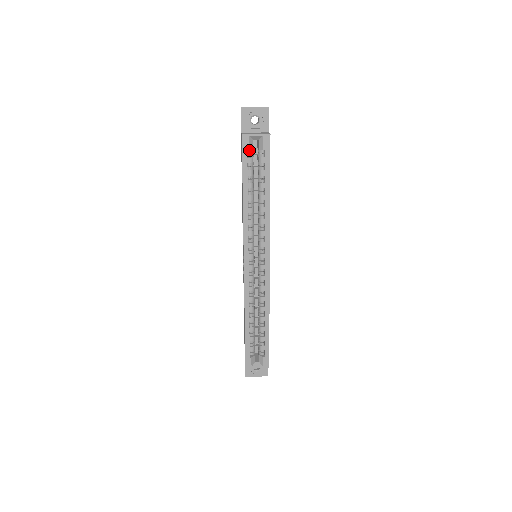
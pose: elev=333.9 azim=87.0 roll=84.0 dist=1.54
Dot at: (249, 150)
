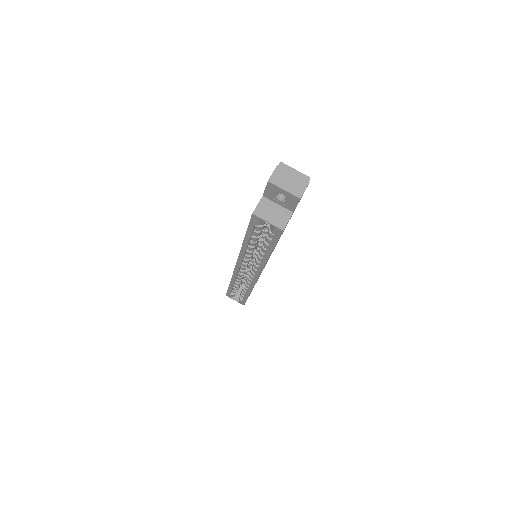
Dot at: occluded
